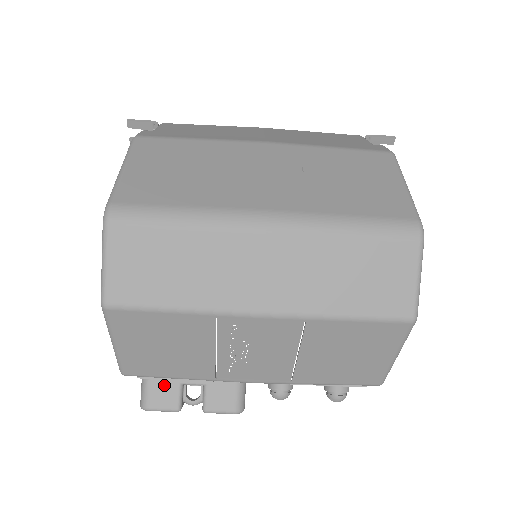
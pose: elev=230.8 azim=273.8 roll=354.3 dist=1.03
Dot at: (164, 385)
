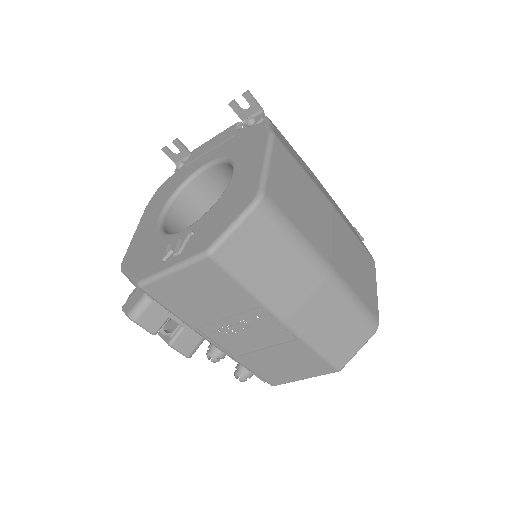
Dot at: (159, 311)
